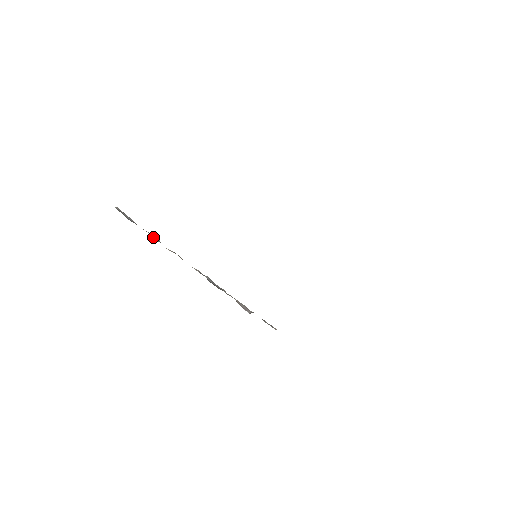
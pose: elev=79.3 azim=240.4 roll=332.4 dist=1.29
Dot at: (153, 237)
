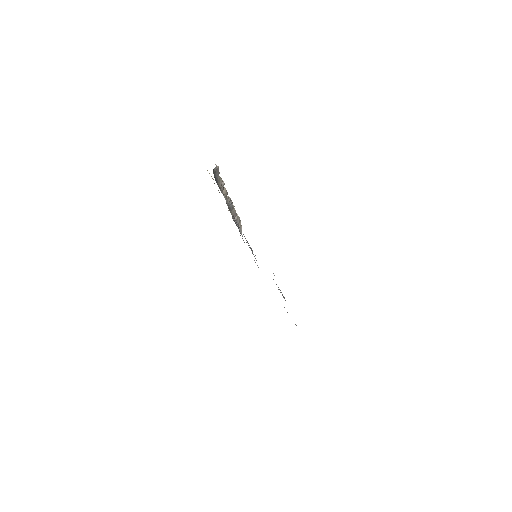
Dot at: (221, 187)
